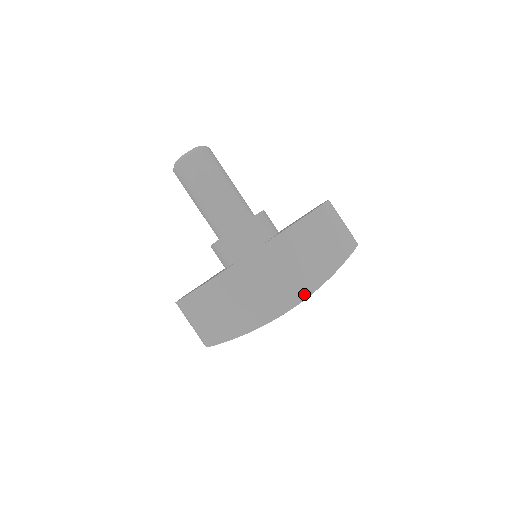
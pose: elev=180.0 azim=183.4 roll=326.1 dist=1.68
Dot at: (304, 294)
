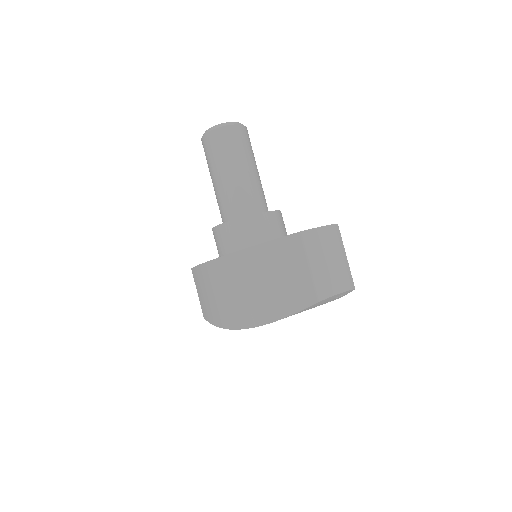
Dot at: (250, 322)
